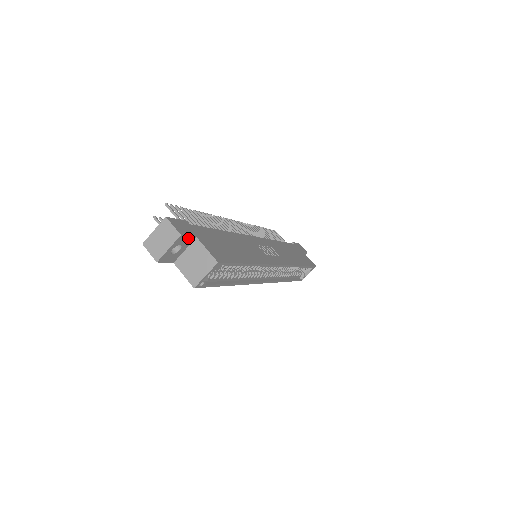
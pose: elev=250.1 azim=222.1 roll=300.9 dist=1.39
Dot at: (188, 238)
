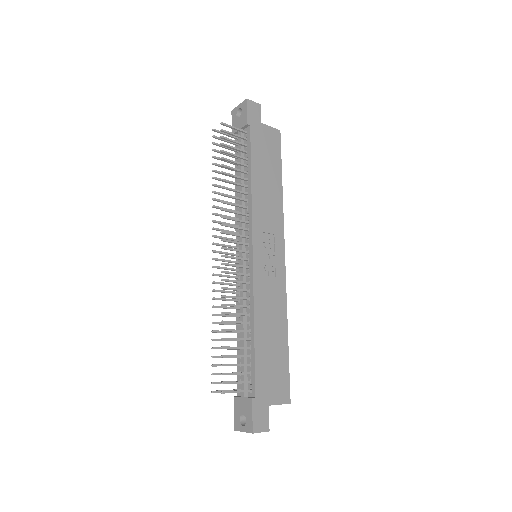
Dot at: (267, 416)
